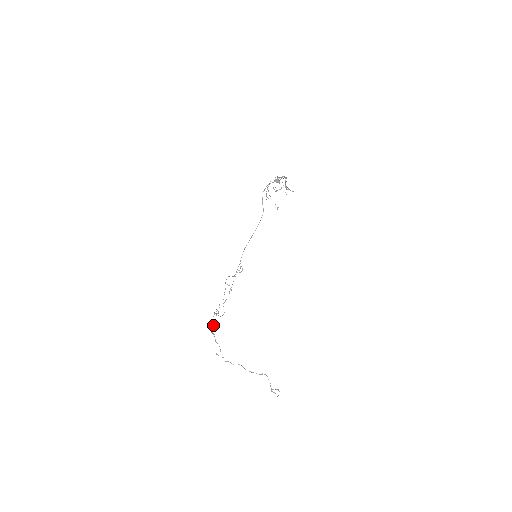
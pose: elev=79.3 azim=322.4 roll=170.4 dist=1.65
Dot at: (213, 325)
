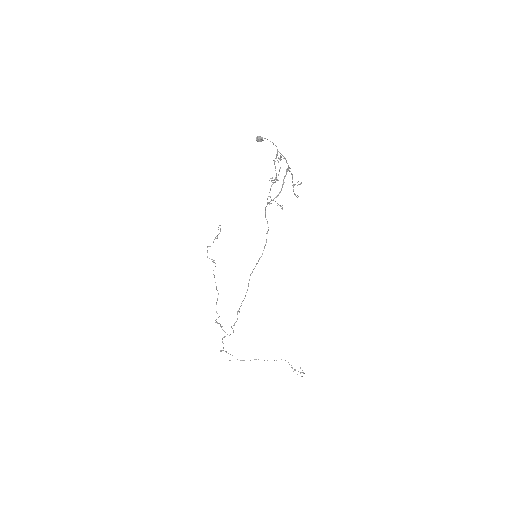
Dot at: (223, 347)
